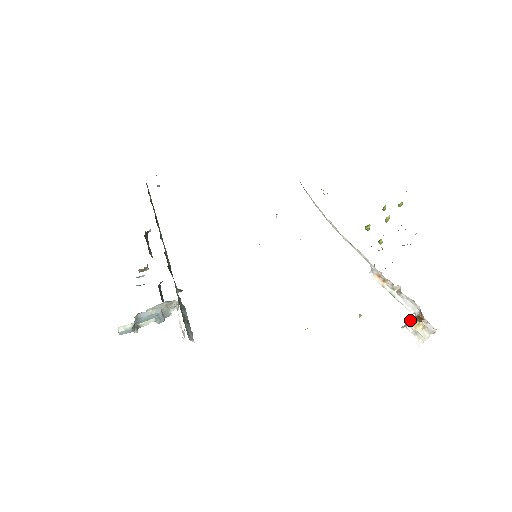
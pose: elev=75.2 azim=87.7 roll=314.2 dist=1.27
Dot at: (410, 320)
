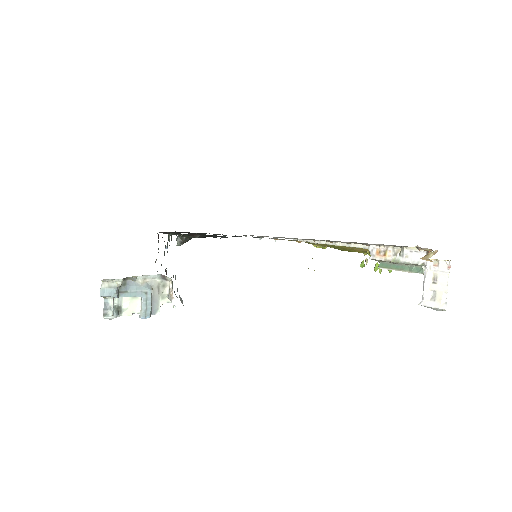
Dot at: (423, 282)
